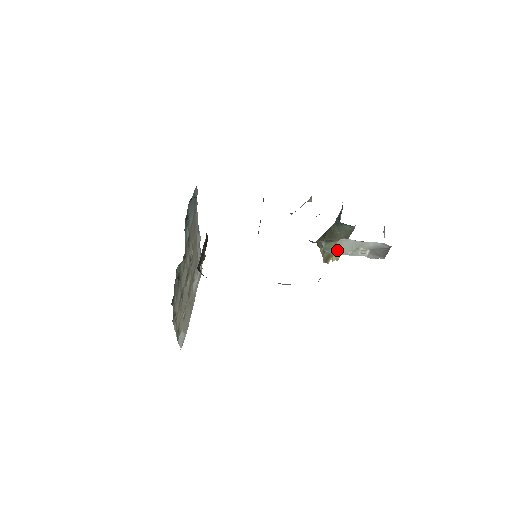
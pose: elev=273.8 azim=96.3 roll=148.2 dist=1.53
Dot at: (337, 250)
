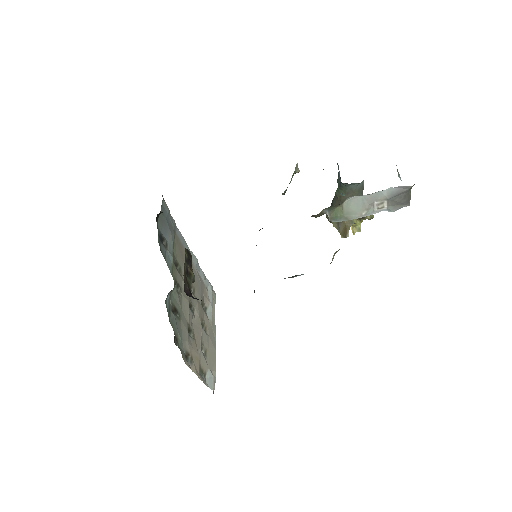
Dot at: (347, 215)
